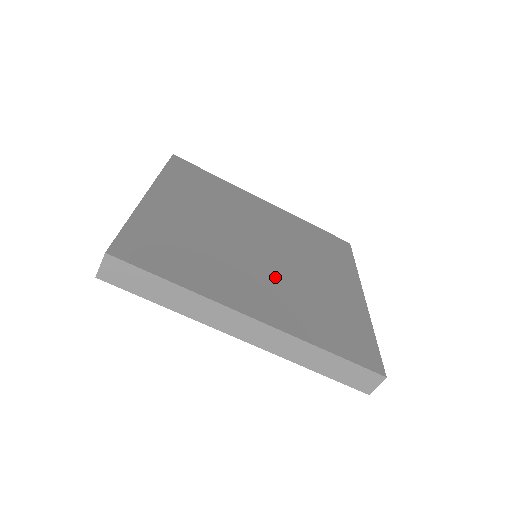
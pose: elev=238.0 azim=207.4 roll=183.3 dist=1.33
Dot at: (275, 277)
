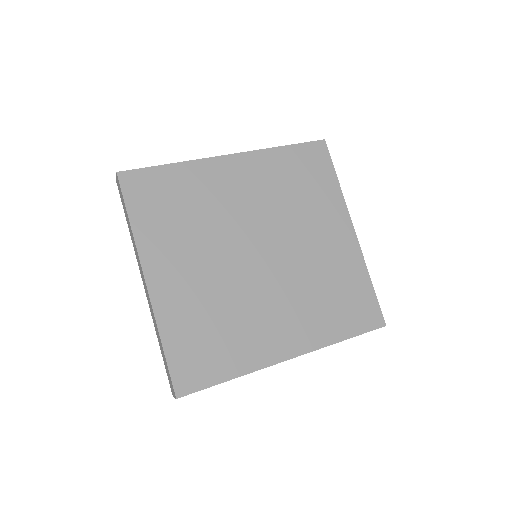
Dot at: (284, 289)
